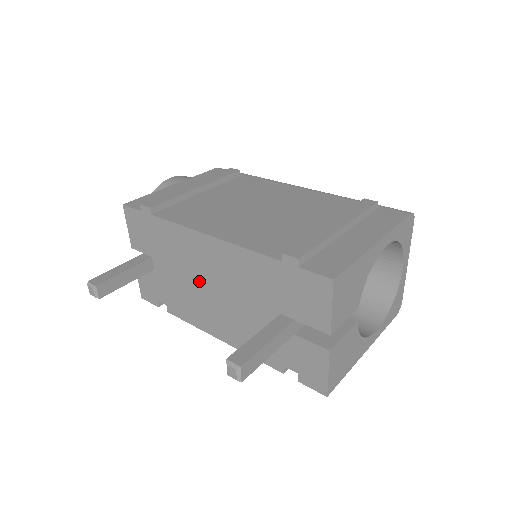
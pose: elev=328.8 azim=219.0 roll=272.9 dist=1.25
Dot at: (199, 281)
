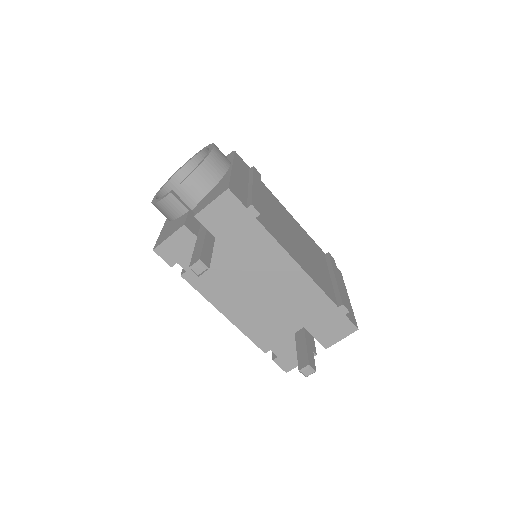
Dot at: (252, 279)
